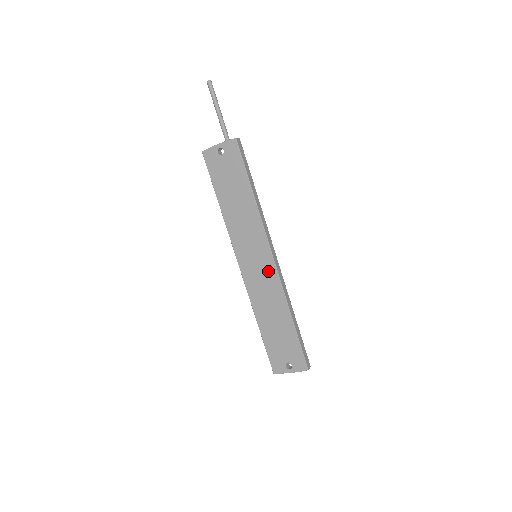
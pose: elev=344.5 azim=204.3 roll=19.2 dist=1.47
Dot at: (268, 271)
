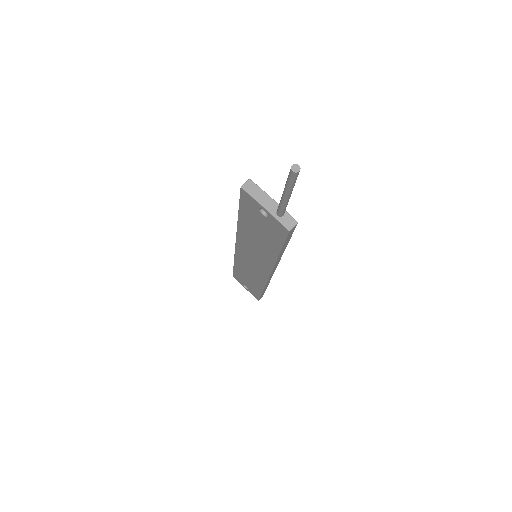
Dot at: (260, 272)
